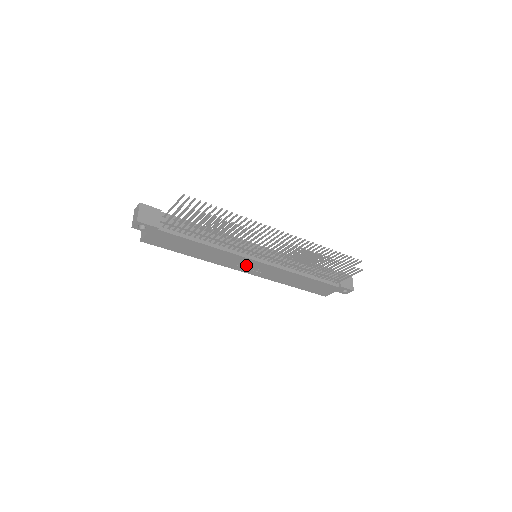
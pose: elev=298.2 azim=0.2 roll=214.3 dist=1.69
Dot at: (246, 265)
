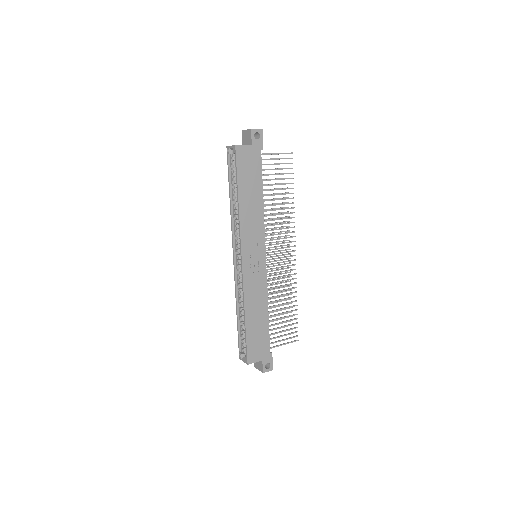
Dot at: (253, 252)
